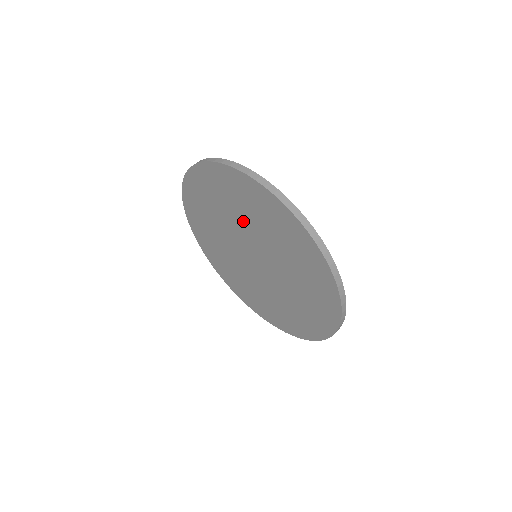
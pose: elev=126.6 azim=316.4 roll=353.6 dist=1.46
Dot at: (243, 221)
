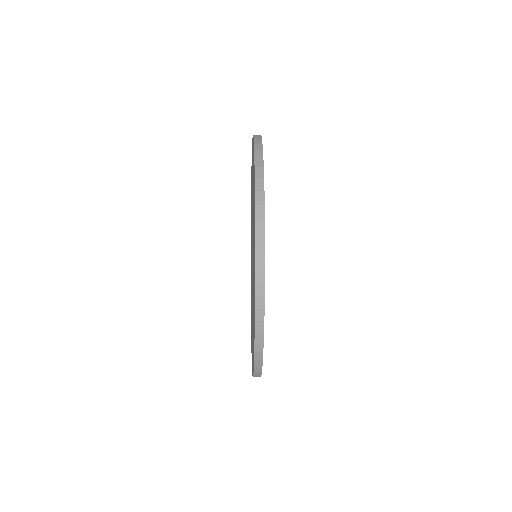
Dot at: occluded
